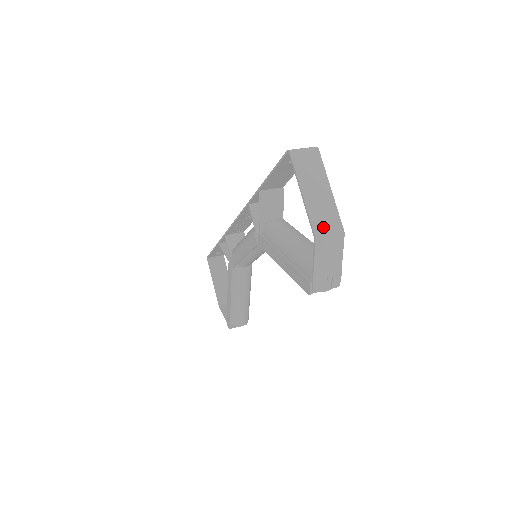
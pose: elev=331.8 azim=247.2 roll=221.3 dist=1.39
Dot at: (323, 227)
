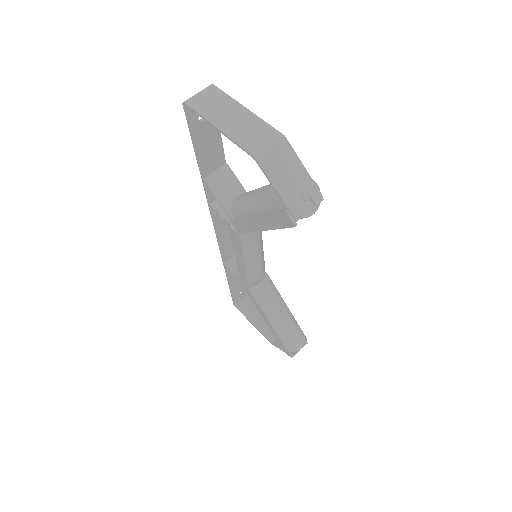
Dot at: (257, 143)
